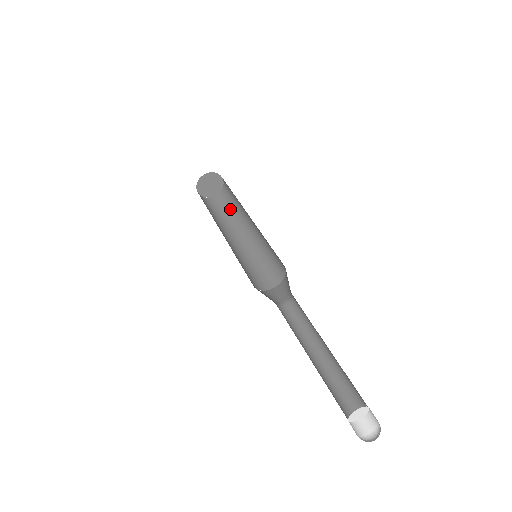
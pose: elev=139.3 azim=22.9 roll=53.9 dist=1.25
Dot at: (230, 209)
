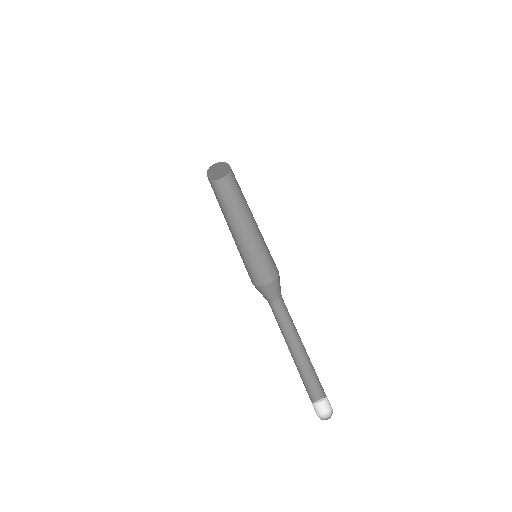
Dot at: (238, 193)
